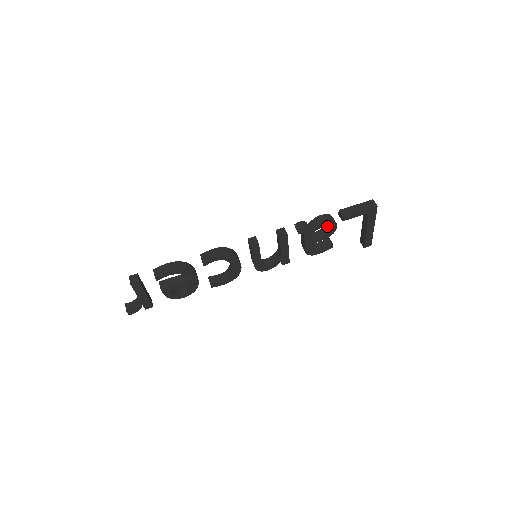
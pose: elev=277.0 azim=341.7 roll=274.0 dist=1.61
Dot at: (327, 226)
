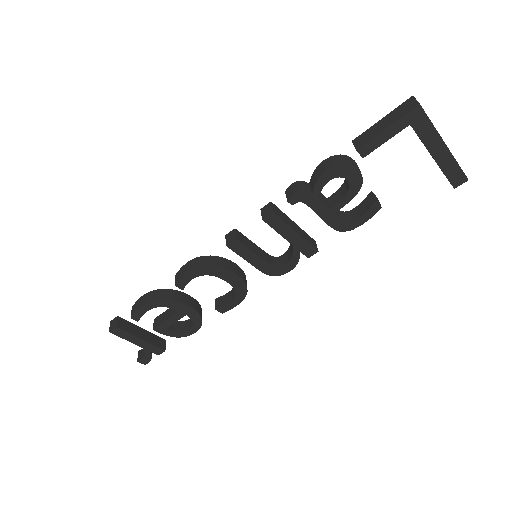
Dot at: (338, 176)
